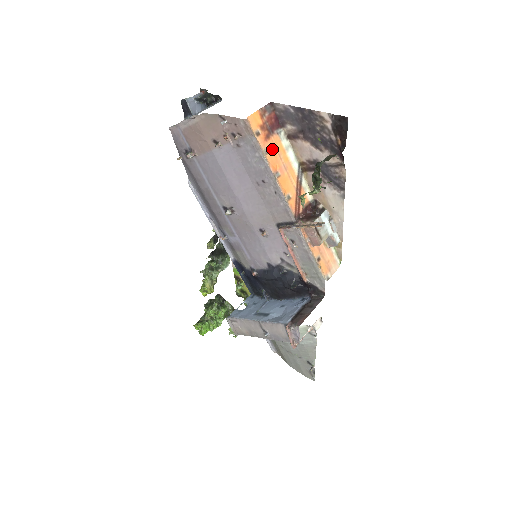
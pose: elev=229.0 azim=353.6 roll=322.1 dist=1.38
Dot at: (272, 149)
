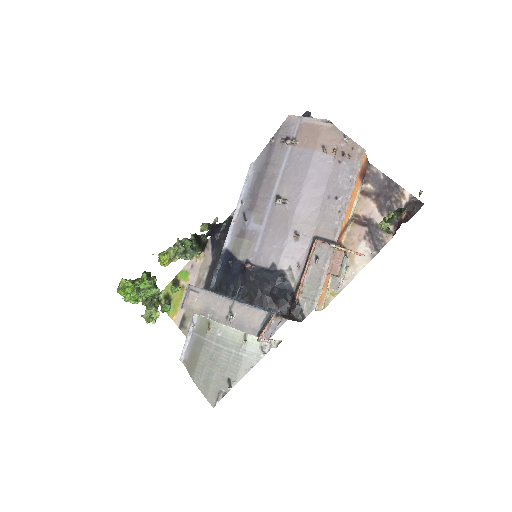
Dot at: (356, 185)
